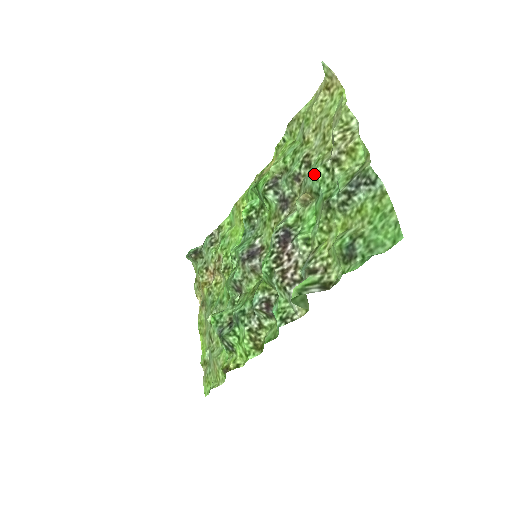
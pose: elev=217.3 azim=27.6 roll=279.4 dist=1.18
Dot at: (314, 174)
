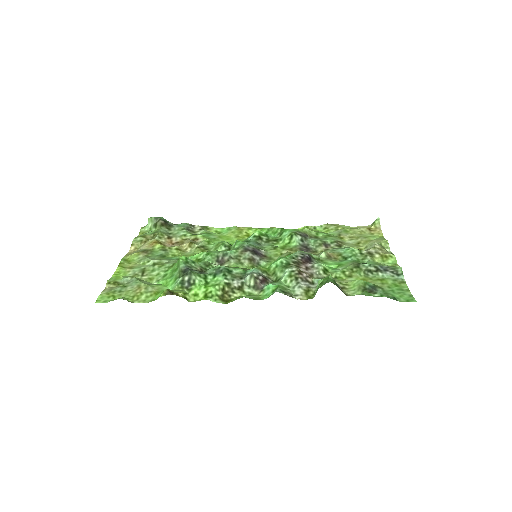
Dot at: (350, 249)
